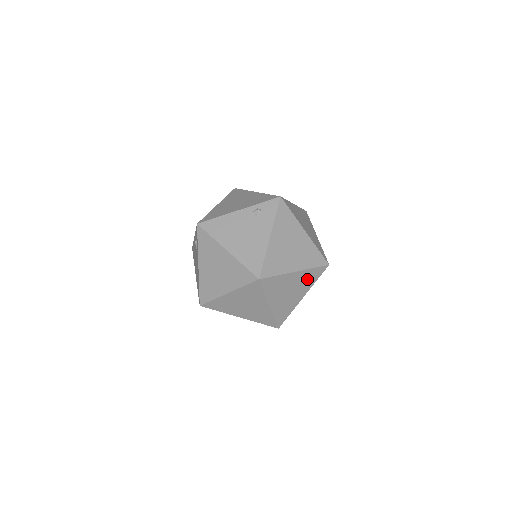
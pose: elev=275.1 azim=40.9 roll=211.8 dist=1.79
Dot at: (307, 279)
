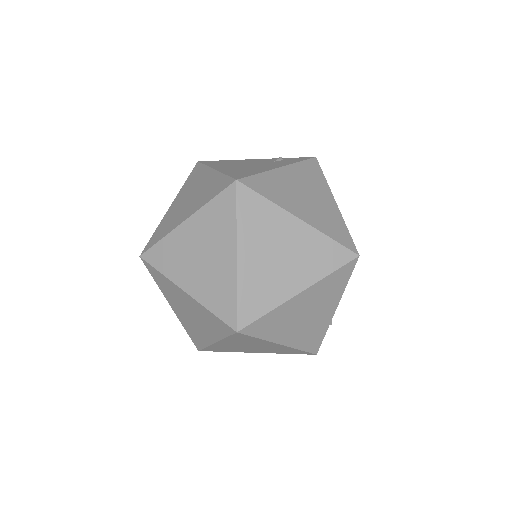
Dot at: (315, 255)
